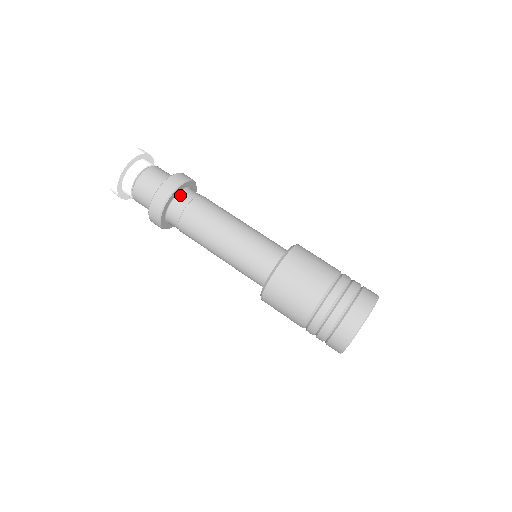
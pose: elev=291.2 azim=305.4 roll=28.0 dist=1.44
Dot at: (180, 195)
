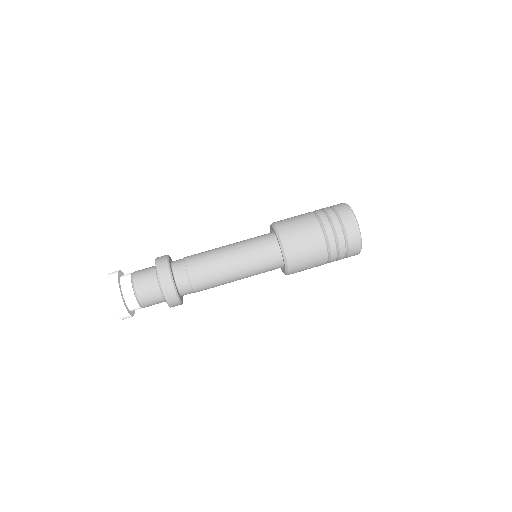
Dot at: (173, 263)
